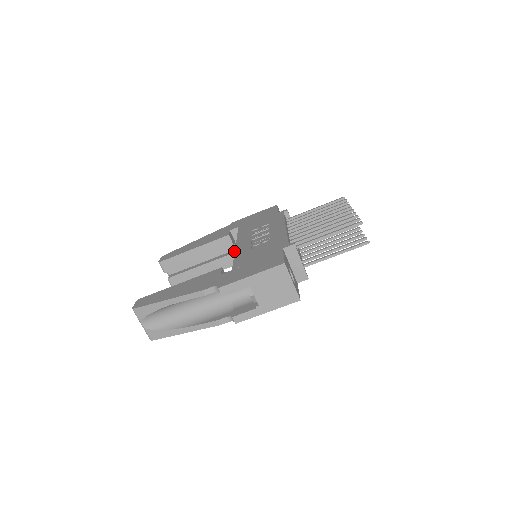
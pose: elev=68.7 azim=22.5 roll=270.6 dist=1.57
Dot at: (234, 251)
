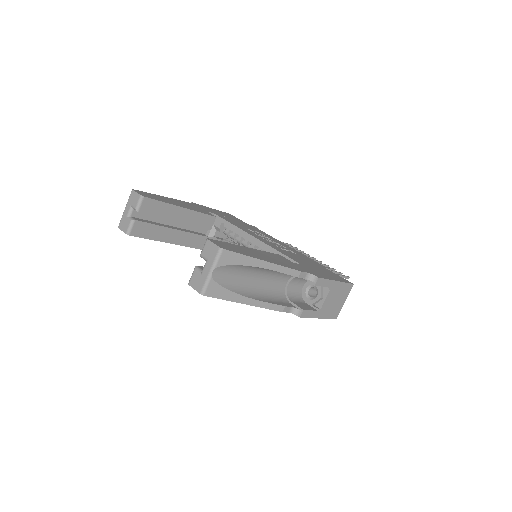
Dot at: (204, 234)
